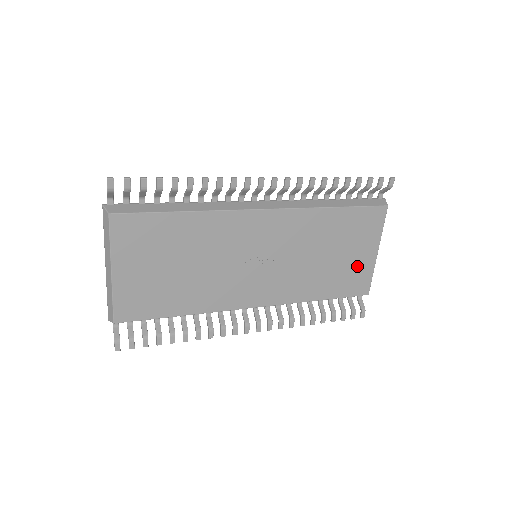
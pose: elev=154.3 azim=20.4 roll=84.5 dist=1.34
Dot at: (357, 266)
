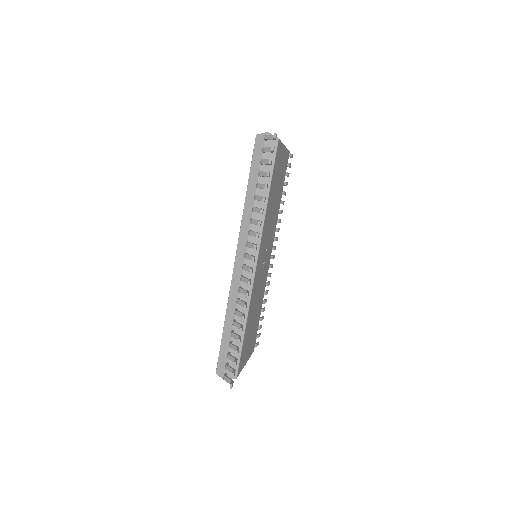
Dot at: (283, 166)
